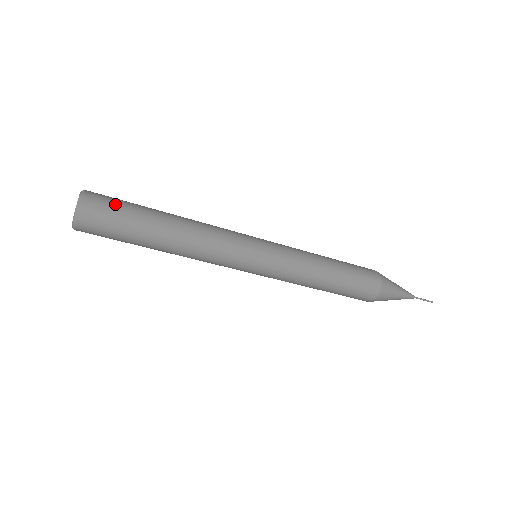
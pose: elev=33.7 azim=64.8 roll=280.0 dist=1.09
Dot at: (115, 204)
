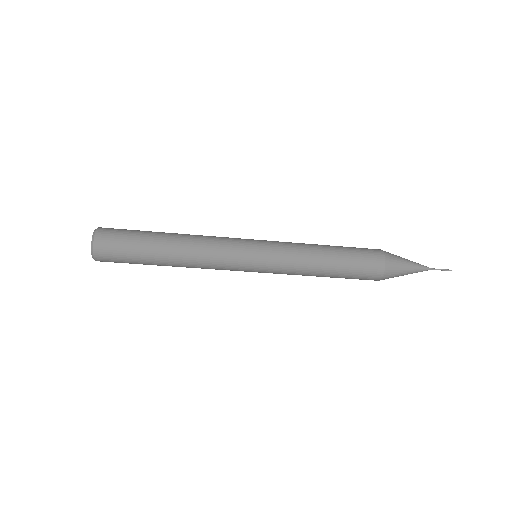
Dot at: (120, 245)
